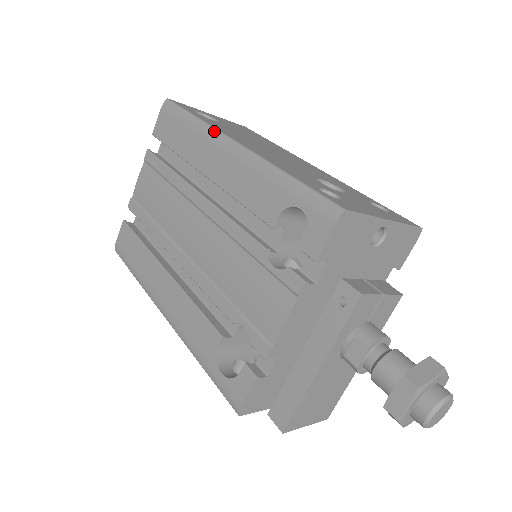
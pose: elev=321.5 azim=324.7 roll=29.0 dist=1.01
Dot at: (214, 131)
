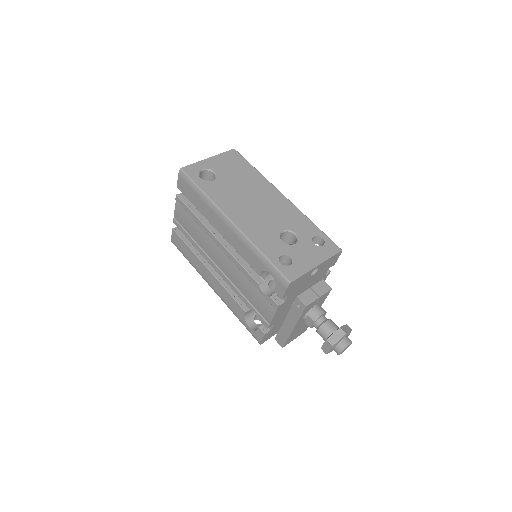
Dot at: (217, 209)
